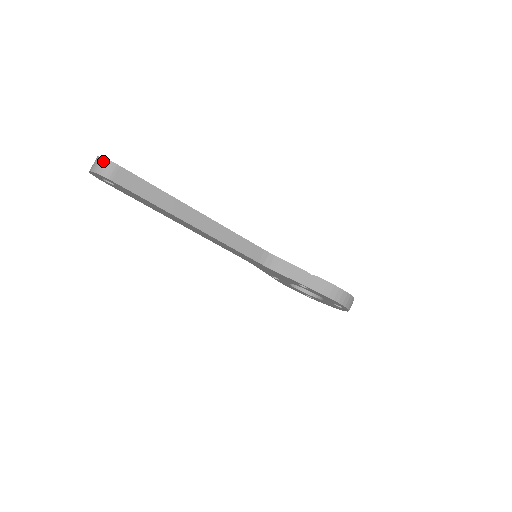
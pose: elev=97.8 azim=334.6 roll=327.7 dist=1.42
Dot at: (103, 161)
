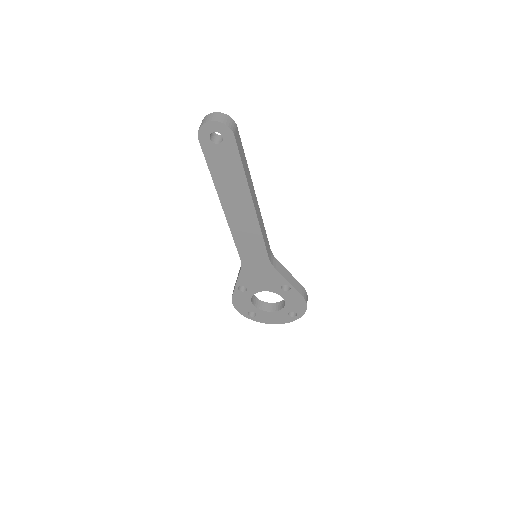
Dot at: (227, 117)
